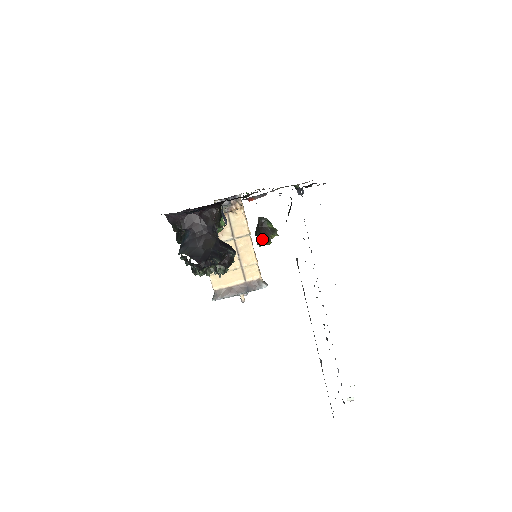
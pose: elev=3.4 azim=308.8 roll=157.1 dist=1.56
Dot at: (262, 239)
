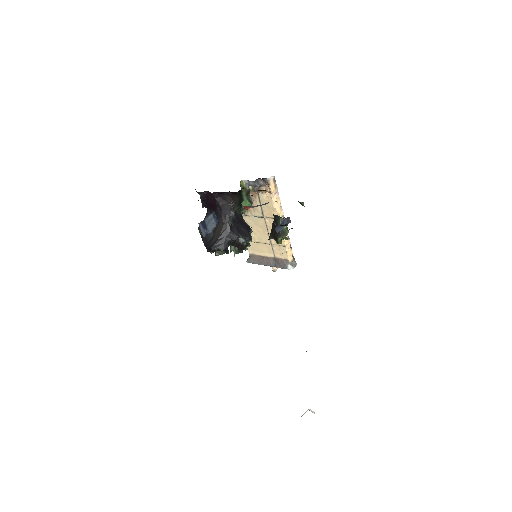
Dot at: (273, 237)
